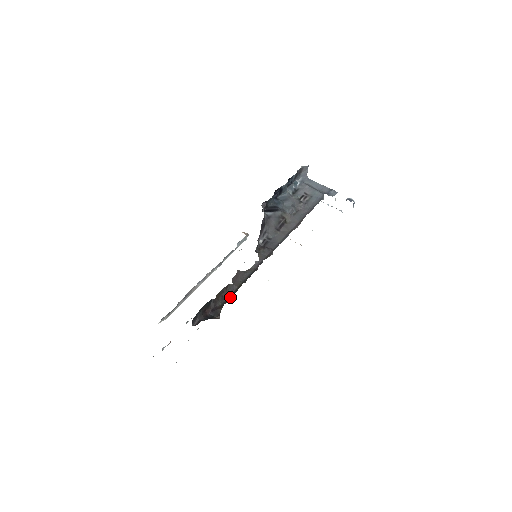
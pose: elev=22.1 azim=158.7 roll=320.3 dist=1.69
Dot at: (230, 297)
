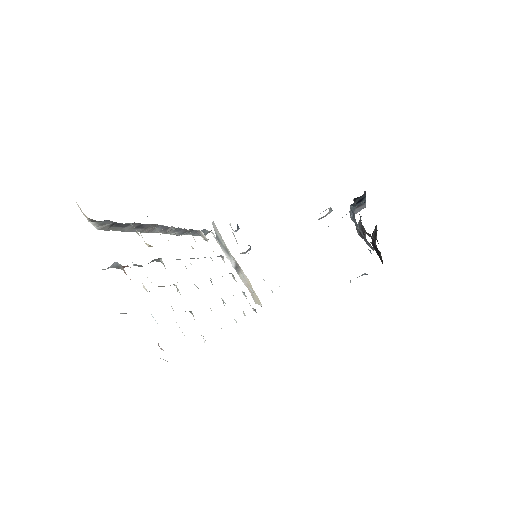
Dot at: occluded
